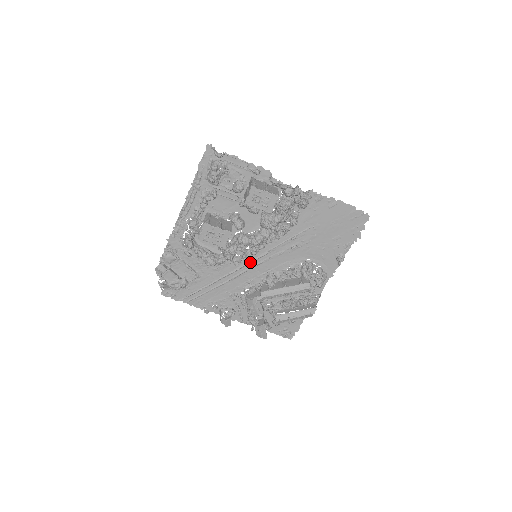
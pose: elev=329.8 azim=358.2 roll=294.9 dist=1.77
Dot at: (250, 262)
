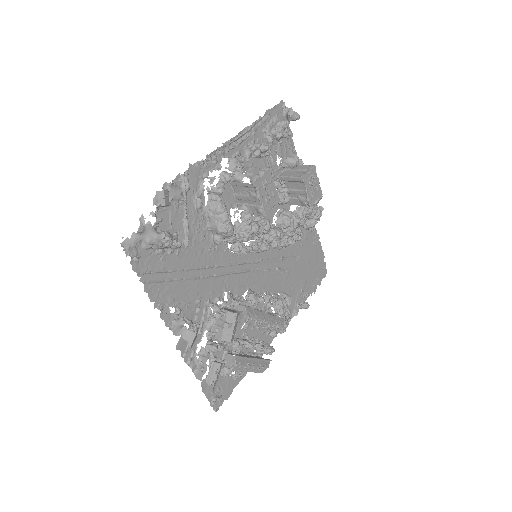
Dot at: (241, 263)
